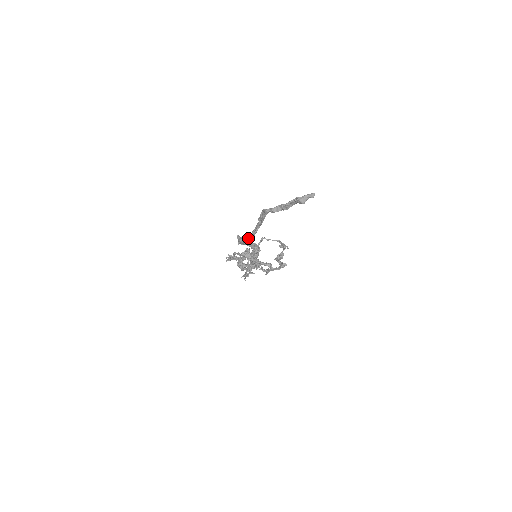
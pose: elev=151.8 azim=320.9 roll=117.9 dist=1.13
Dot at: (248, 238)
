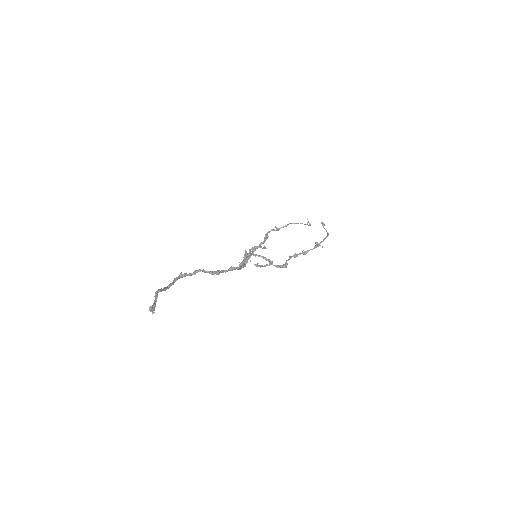
Dot at: (169, 285)
